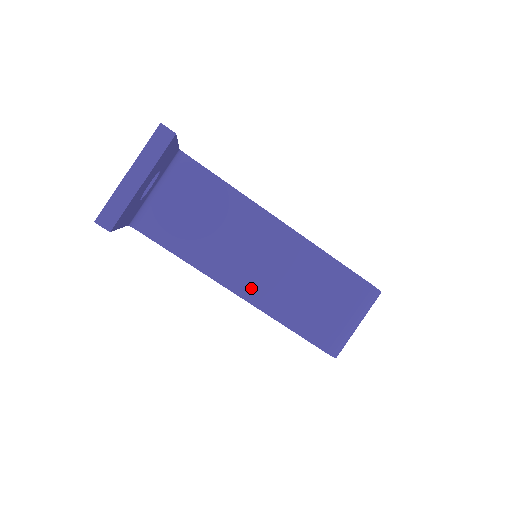
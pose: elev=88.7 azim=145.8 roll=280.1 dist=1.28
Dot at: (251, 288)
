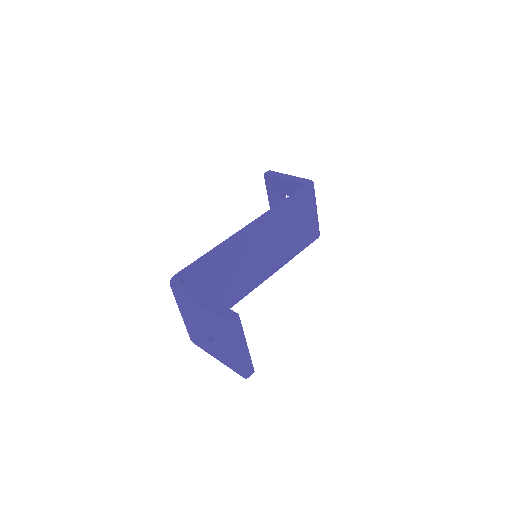
Dot at: (268, 269)
